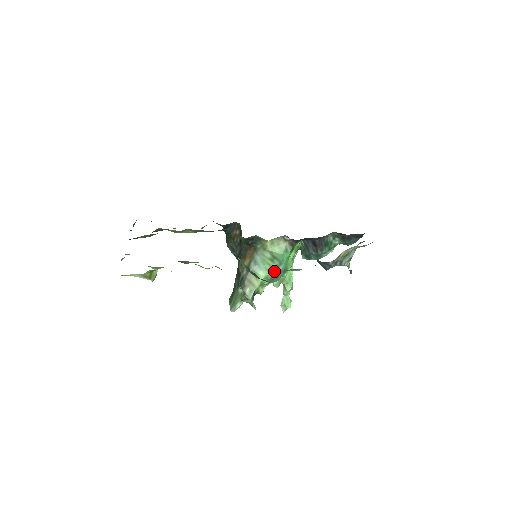
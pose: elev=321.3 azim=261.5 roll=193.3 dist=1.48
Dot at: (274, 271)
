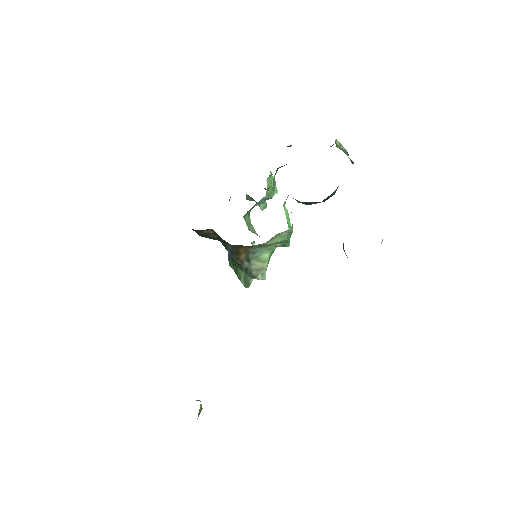
Dot at: occluded
